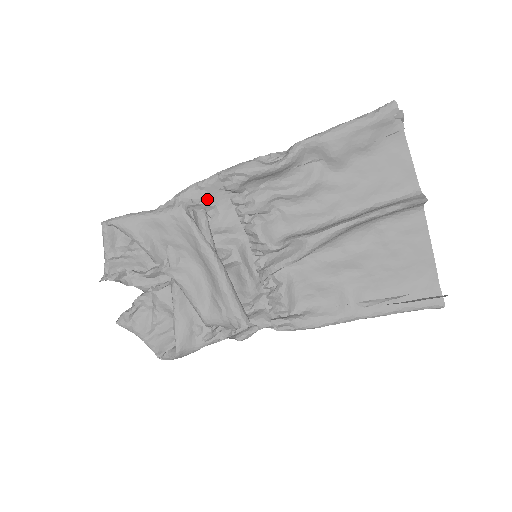
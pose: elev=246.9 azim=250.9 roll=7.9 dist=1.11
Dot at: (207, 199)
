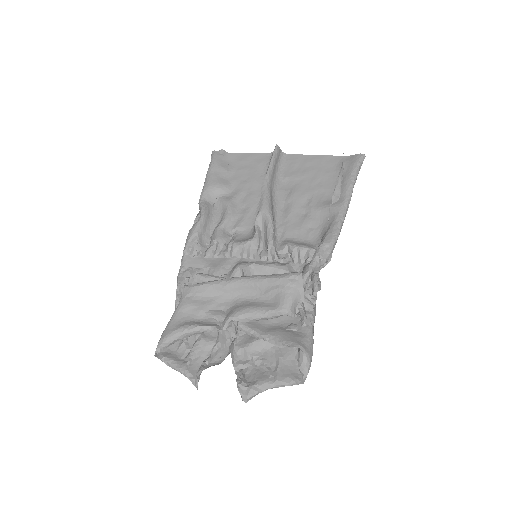
Dot at: (194, 270)
